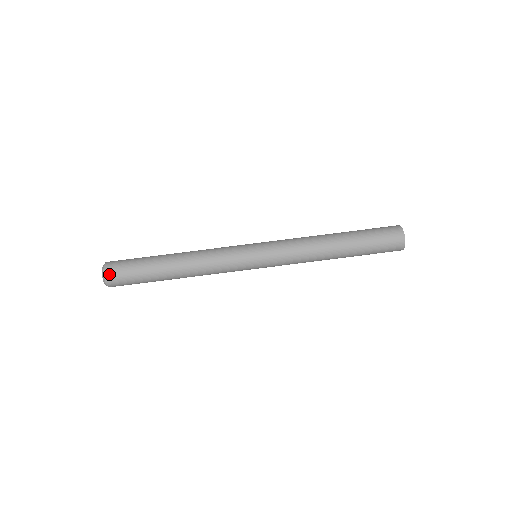
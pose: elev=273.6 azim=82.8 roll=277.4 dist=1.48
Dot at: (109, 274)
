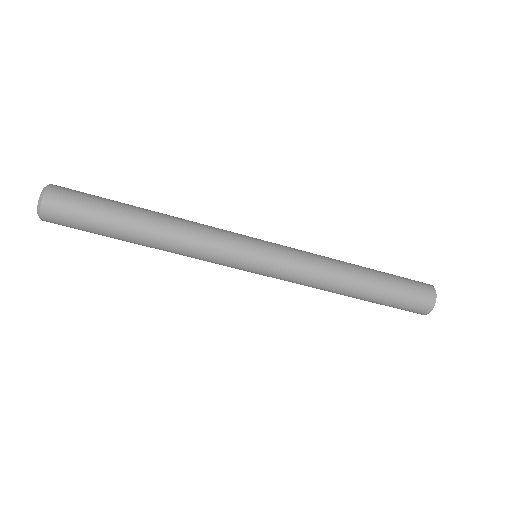
Dot at: (48, 217)
